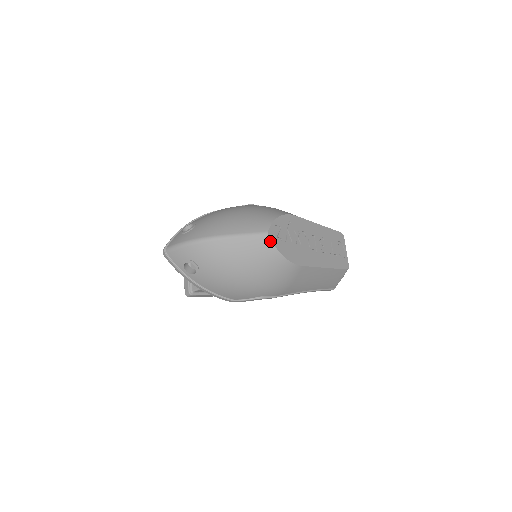
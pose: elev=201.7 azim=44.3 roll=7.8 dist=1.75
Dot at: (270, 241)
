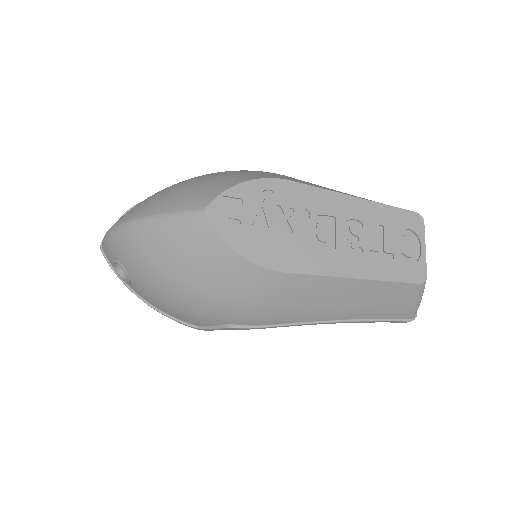
Dot at: (209, 225)
